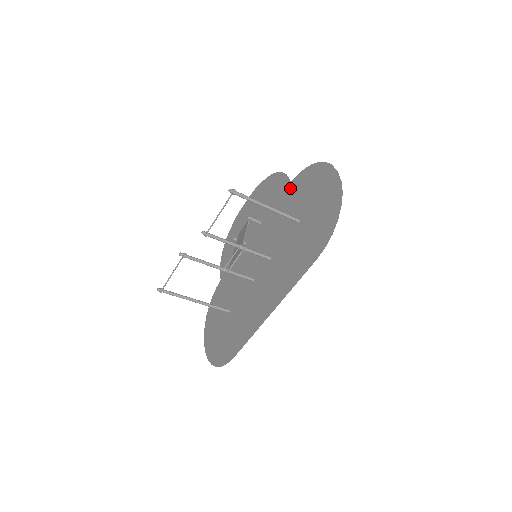
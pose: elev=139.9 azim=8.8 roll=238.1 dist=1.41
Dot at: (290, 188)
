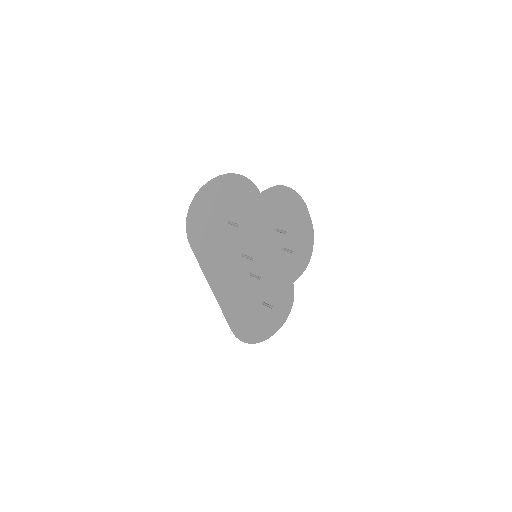
Dot at: (257, 198)
